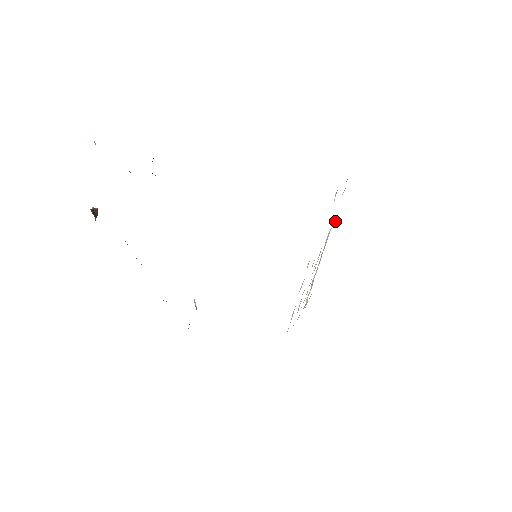
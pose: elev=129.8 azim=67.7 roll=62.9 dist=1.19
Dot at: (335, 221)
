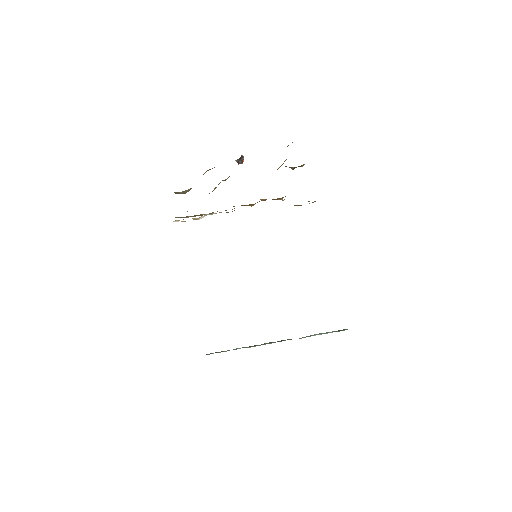
Dot at: occluded
